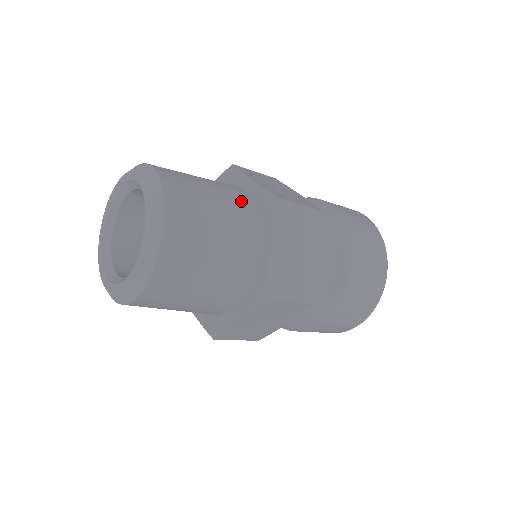
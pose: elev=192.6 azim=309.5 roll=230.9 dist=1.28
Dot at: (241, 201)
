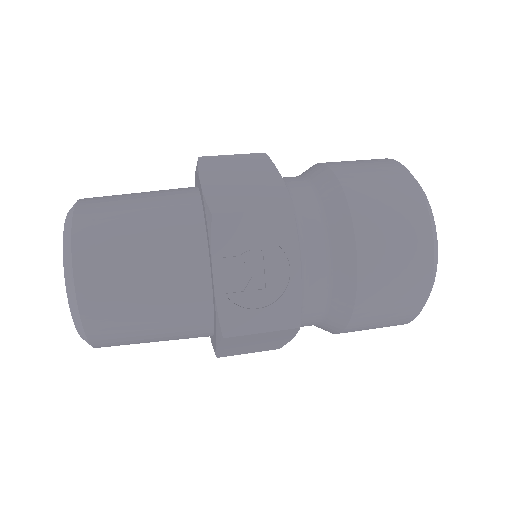
Dot at: (190, 306)
